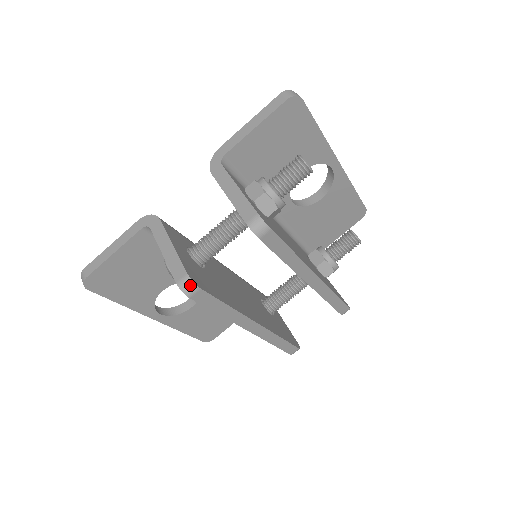
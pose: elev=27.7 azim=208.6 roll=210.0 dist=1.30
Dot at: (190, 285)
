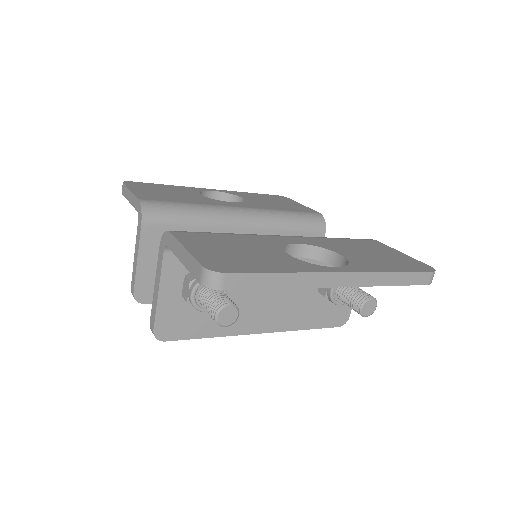
Dot at: (135, 299)
